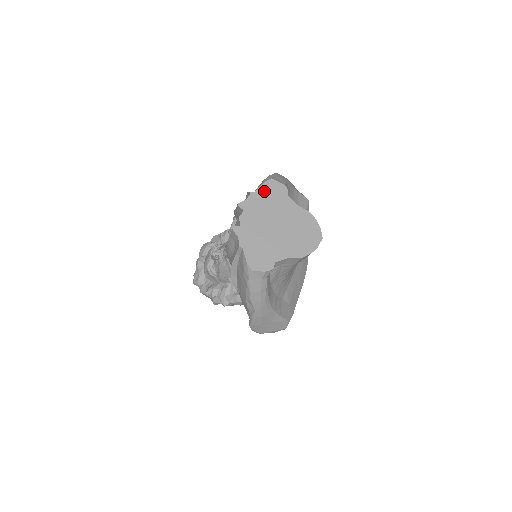
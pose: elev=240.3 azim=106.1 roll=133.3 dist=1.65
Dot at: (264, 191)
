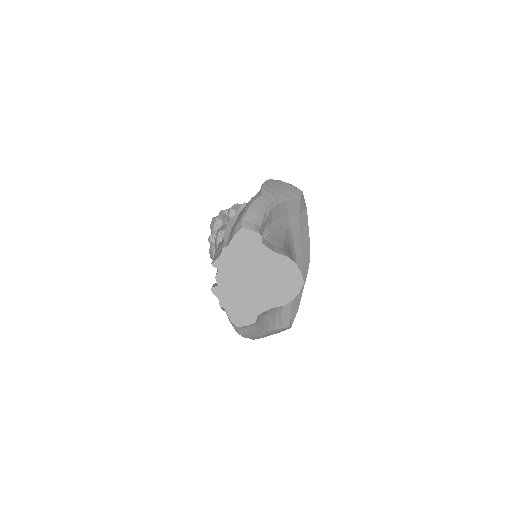
Dot at: (236, 244)
